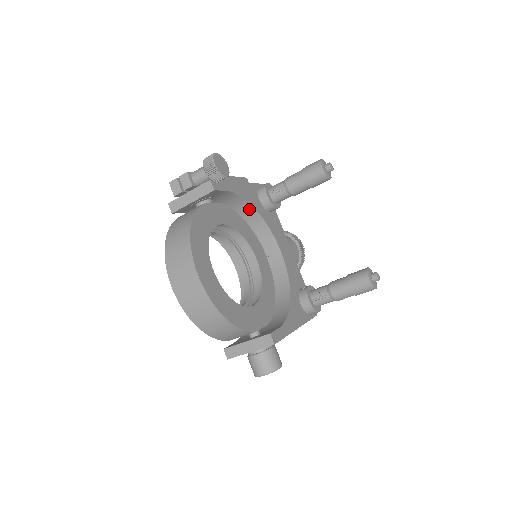
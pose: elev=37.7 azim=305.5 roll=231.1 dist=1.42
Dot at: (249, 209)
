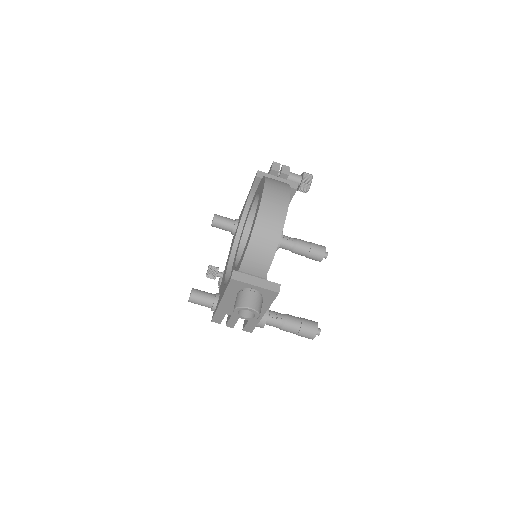
Dot at: occluded
